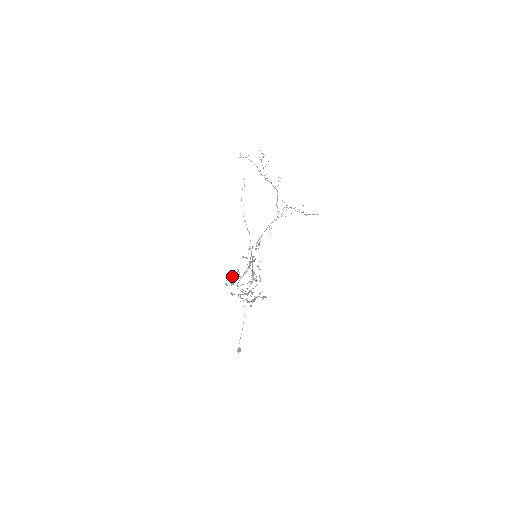
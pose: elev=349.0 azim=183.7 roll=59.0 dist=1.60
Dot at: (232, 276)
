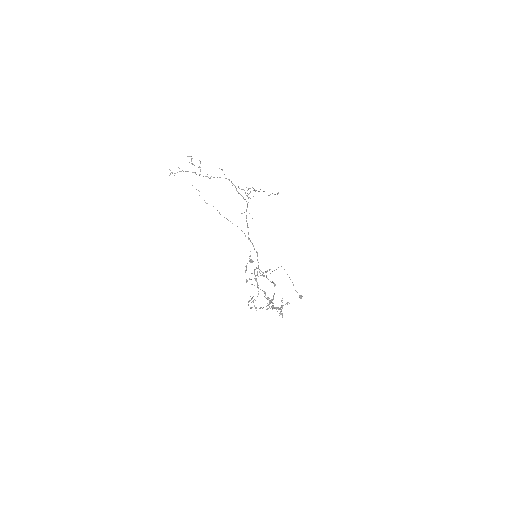
Dot at: occluded
